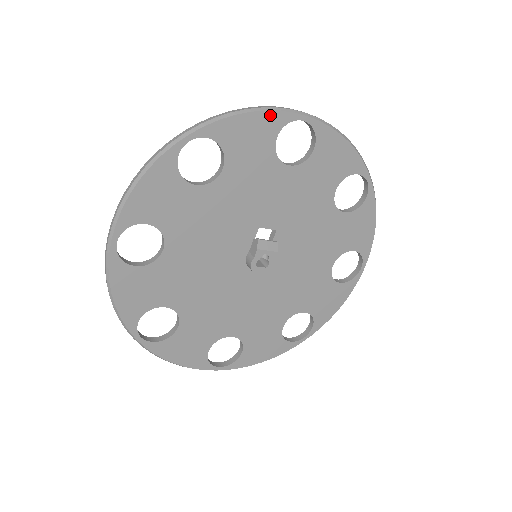
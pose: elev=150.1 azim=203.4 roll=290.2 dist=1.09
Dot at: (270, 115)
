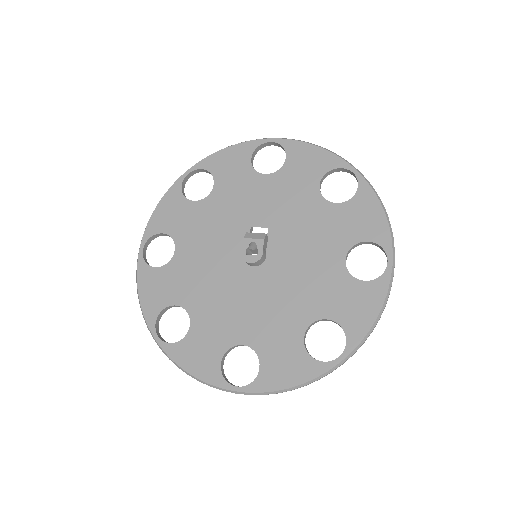
Dot at: (243, 145)
